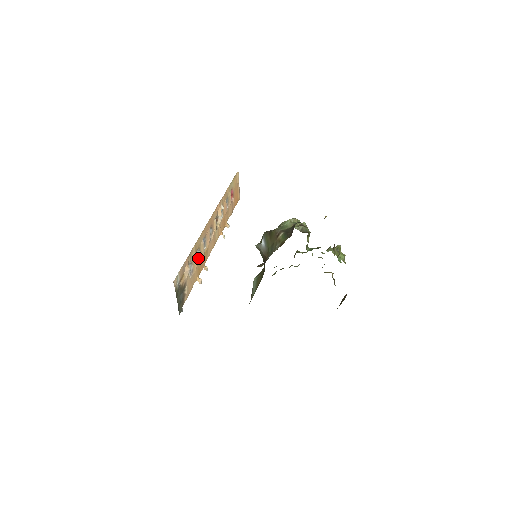
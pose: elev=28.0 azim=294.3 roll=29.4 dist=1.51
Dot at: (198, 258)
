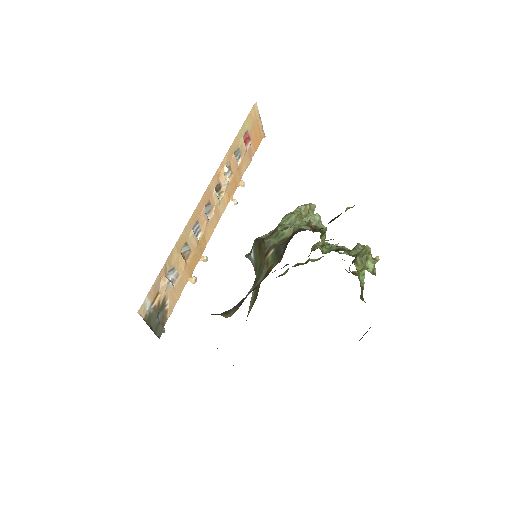
Dot at: (187, 254)
